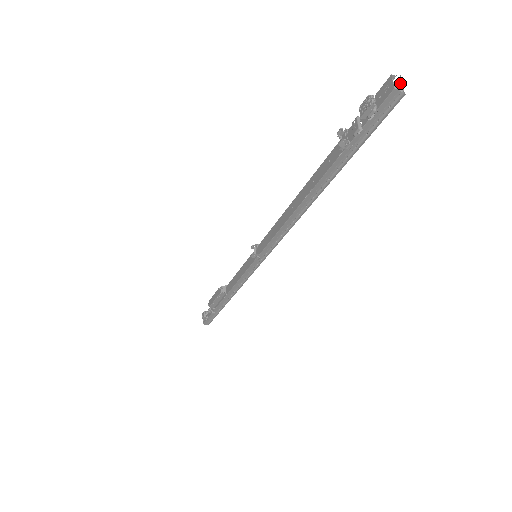
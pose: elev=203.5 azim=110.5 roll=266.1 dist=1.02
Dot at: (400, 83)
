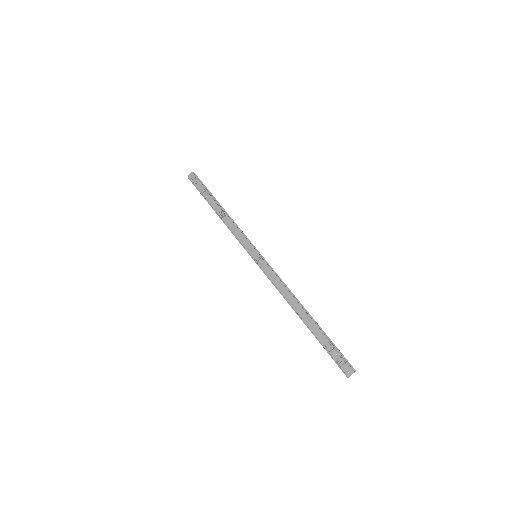
Dot at: occluded
